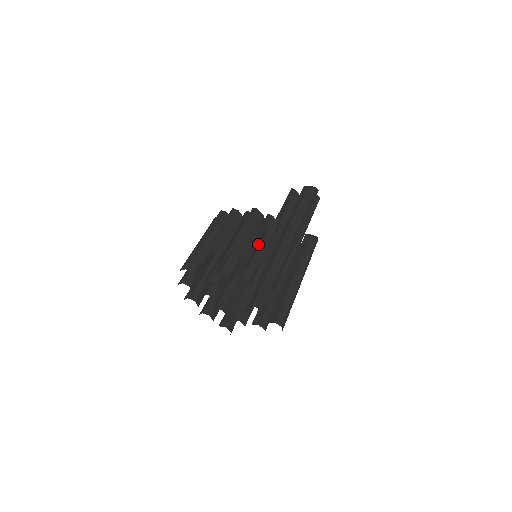
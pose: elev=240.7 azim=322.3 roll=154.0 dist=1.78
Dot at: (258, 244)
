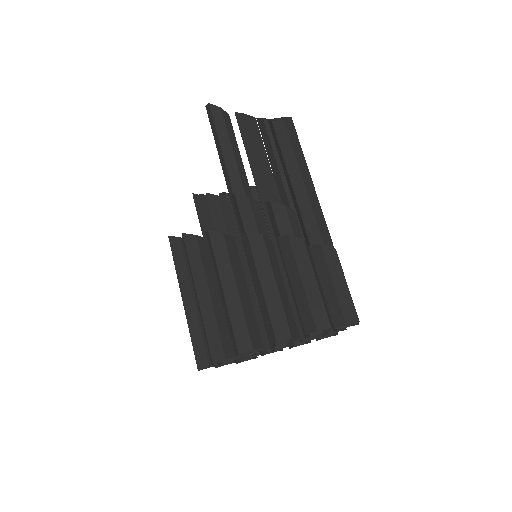
Dot at: (324, 279)
